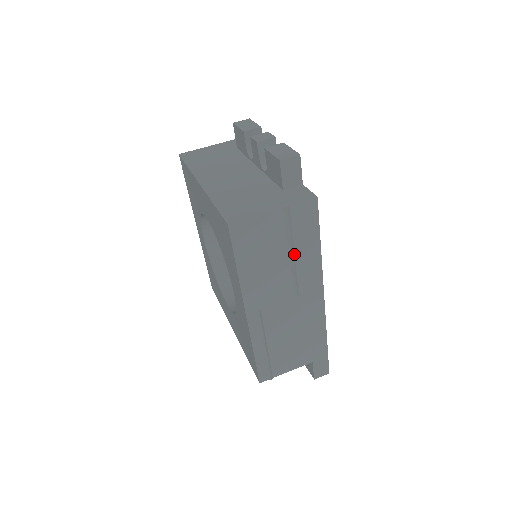
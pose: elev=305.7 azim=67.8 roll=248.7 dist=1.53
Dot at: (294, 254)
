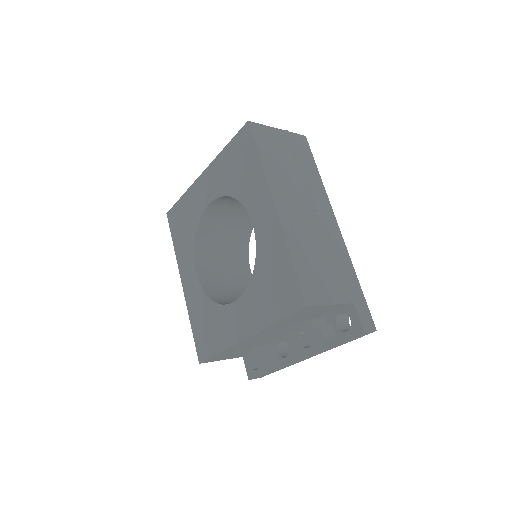
Dot at: (301, 170)
